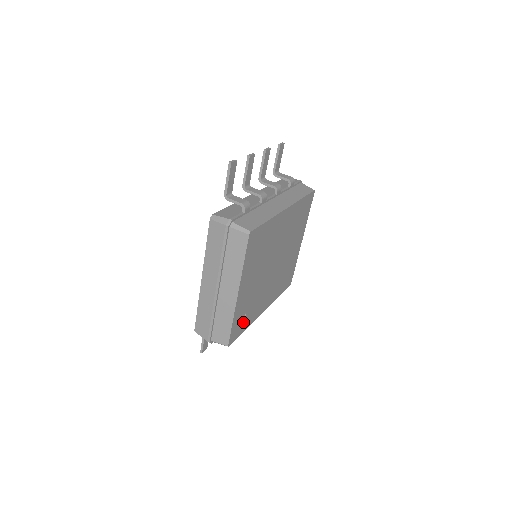
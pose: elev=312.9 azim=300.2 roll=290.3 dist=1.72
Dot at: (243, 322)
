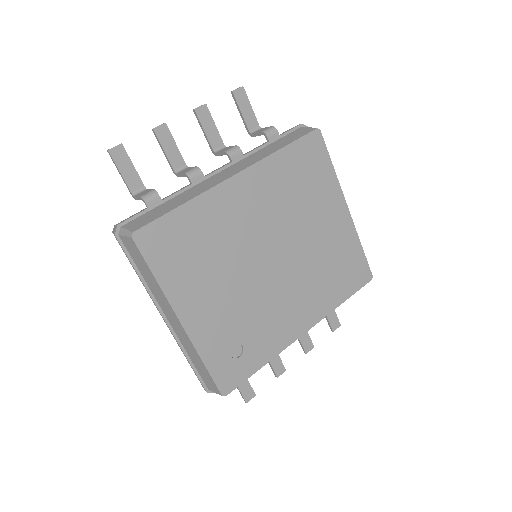
Dot at: (243, 356)
